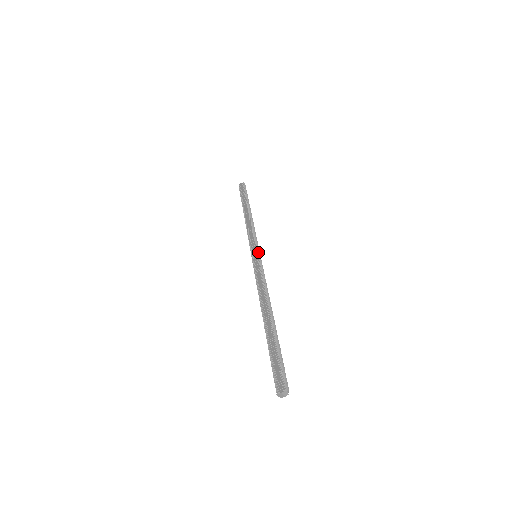
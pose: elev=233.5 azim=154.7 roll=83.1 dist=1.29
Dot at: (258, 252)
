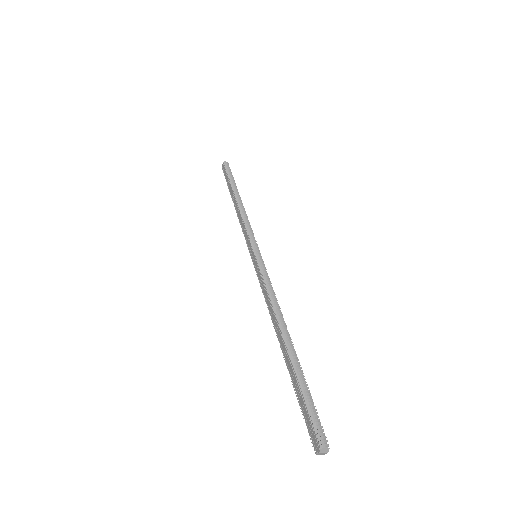
Dot at: (255, 251)
